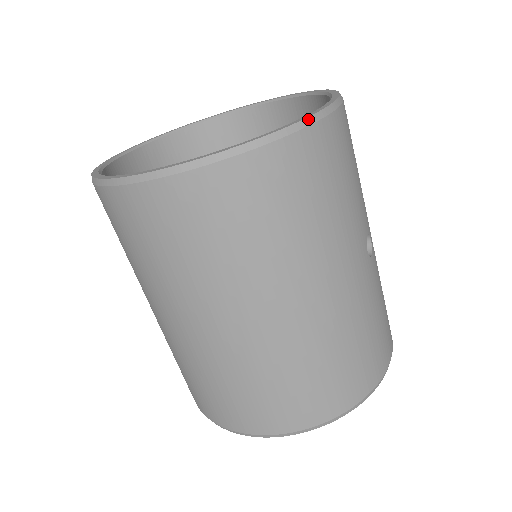
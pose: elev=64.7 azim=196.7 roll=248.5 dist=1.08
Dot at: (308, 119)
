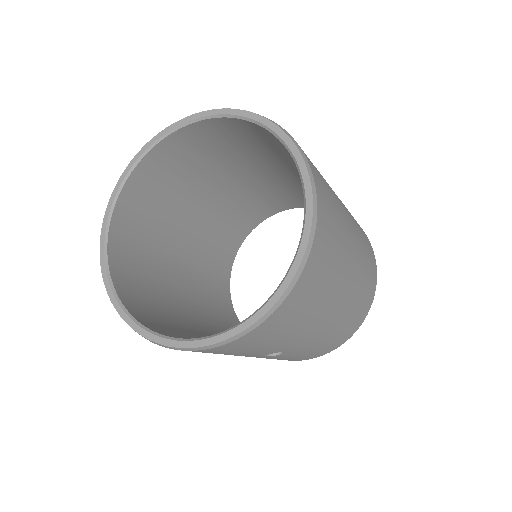
Dot at: (163, 345)
